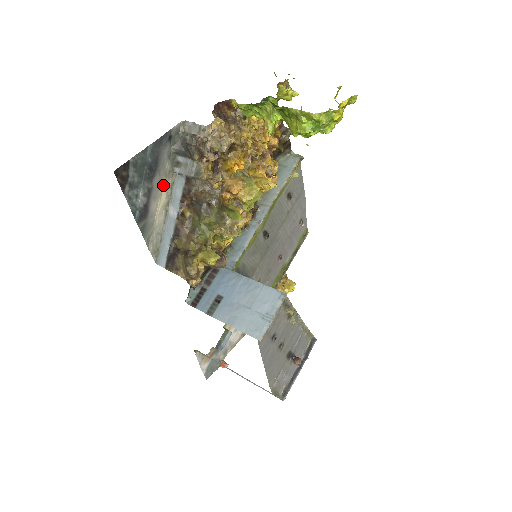
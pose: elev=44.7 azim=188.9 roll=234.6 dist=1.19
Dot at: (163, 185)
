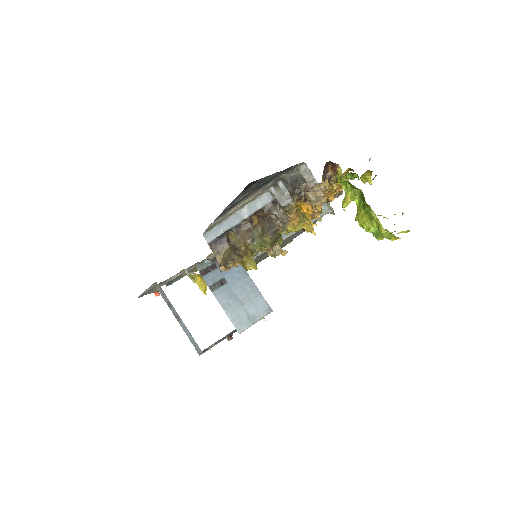
Dot at: (256, 193)
